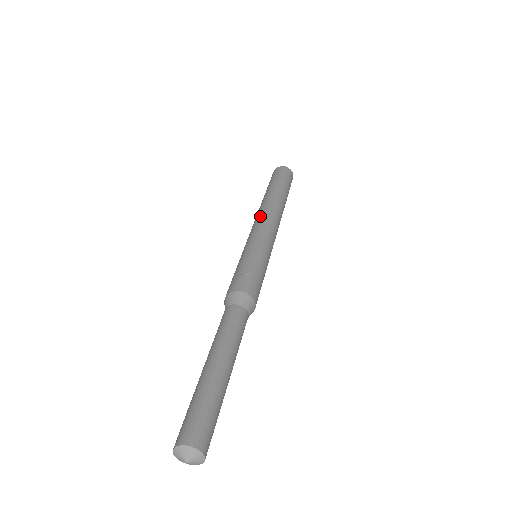
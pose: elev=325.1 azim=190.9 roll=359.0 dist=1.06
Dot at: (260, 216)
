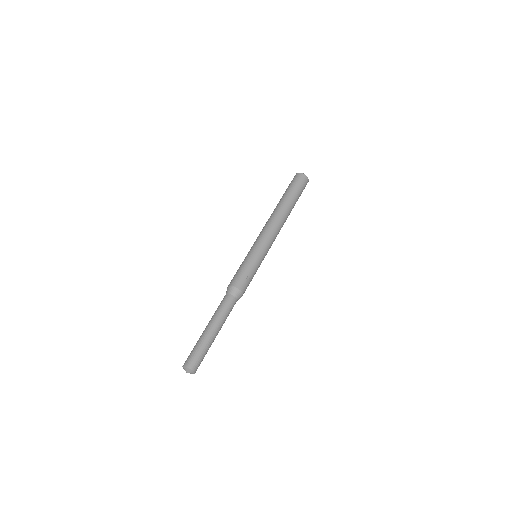
Dot at: (274, 227)
